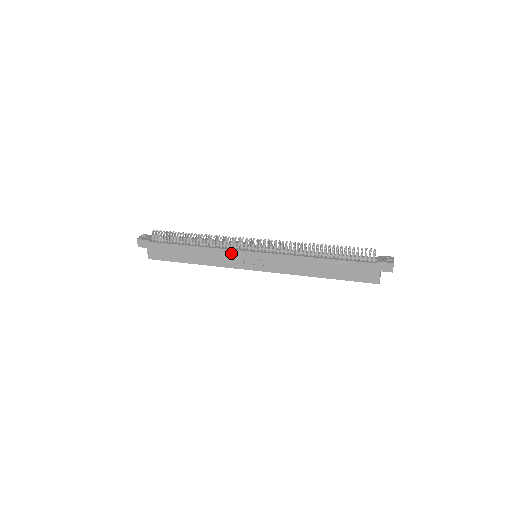
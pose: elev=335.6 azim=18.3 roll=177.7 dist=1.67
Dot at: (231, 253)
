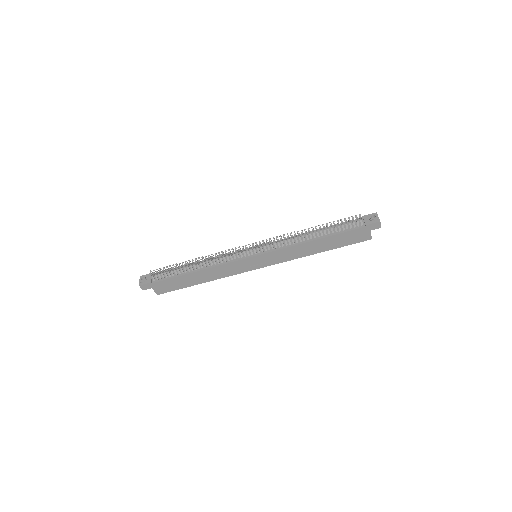
Dot at: (234, 264)
